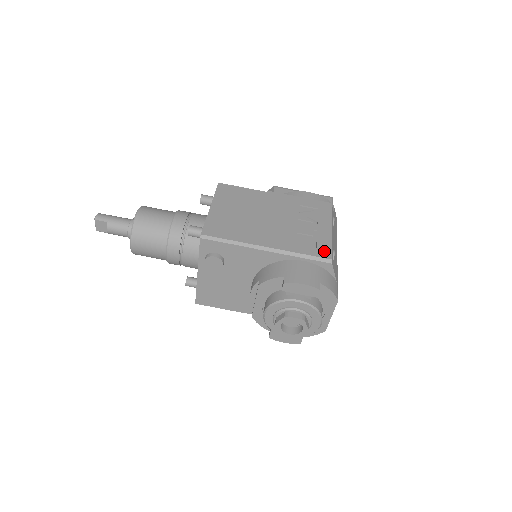
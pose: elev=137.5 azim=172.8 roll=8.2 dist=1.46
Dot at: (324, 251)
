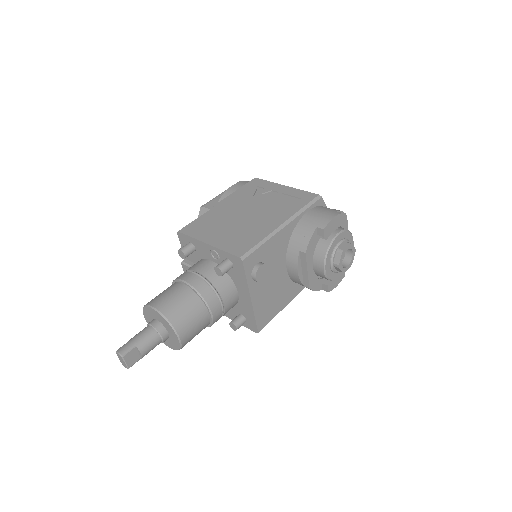
Dot at: (307, 196)
